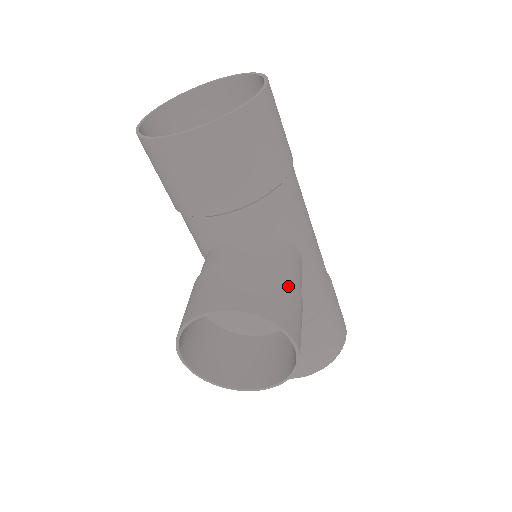
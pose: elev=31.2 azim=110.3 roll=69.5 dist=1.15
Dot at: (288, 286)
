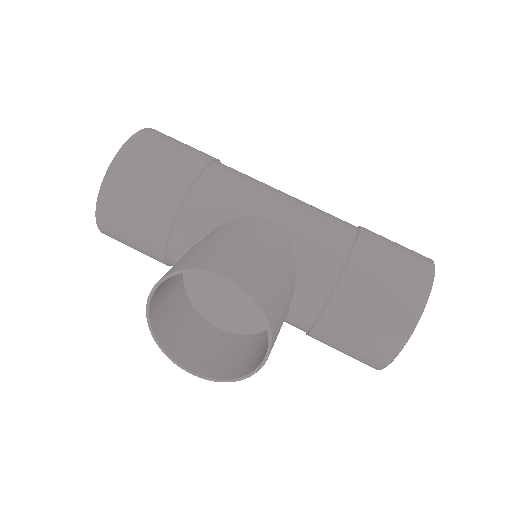
Dot at: (223, 241)
